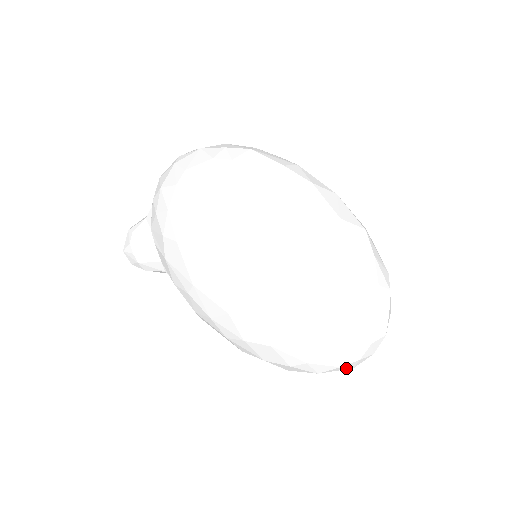
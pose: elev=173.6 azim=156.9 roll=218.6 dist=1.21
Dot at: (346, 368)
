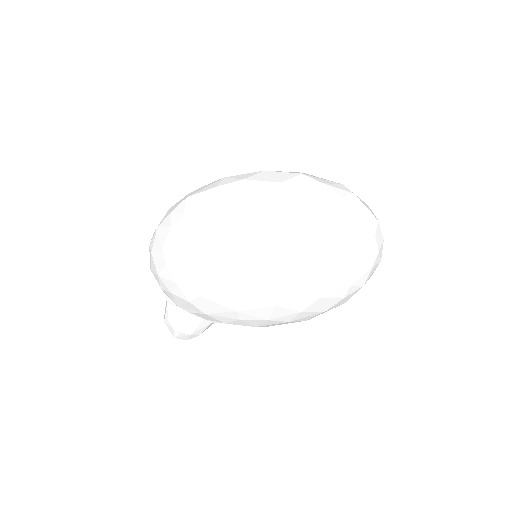
Dot at: (377, 265)
